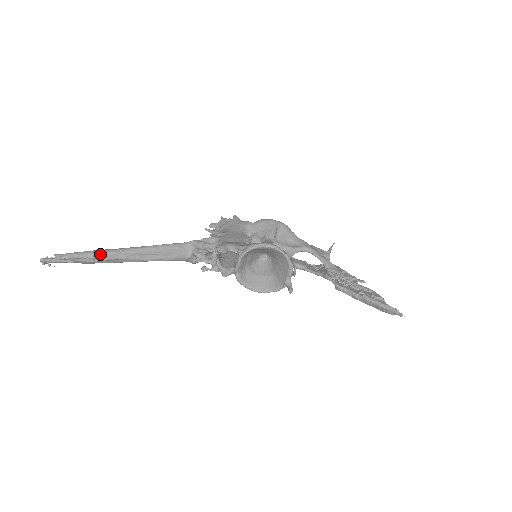
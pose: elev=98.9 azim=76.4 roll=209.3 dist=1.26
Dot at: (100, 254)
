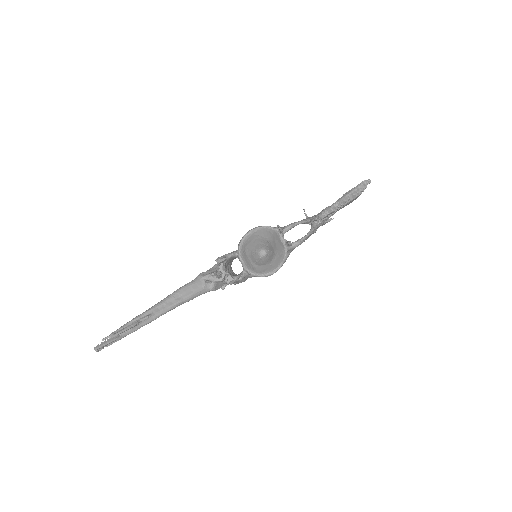
Dot at: (135, 319)
